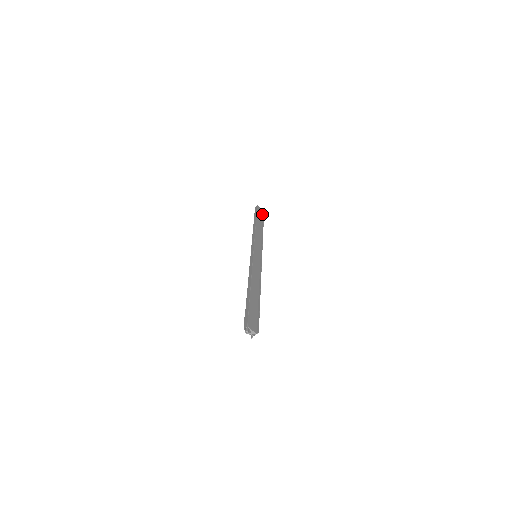
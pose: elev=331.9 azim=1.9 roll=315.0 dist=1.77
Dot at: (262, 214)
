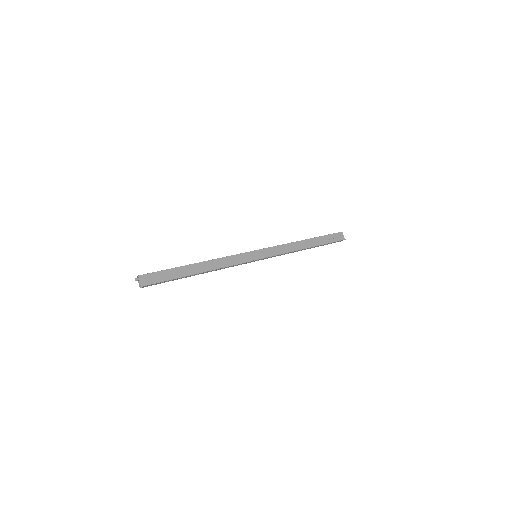
Dot at: (336, 241)
